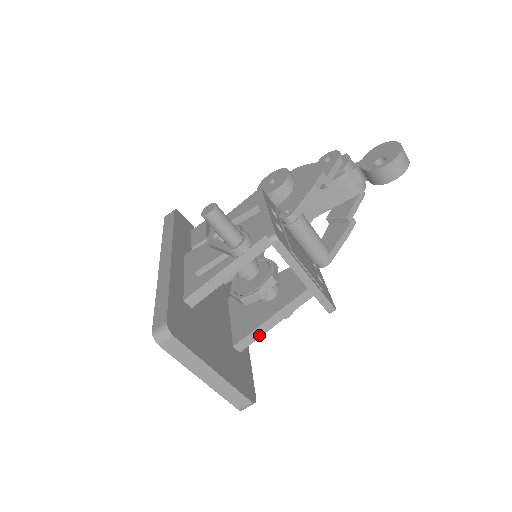
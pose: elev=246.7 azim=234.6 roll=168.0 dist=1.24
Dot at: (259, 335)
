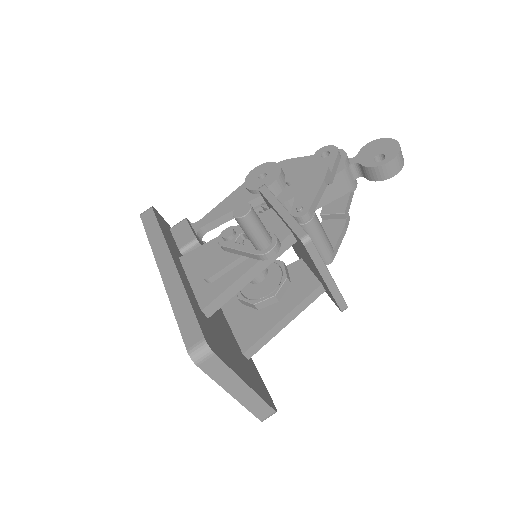
Dot at: (268, 339)
